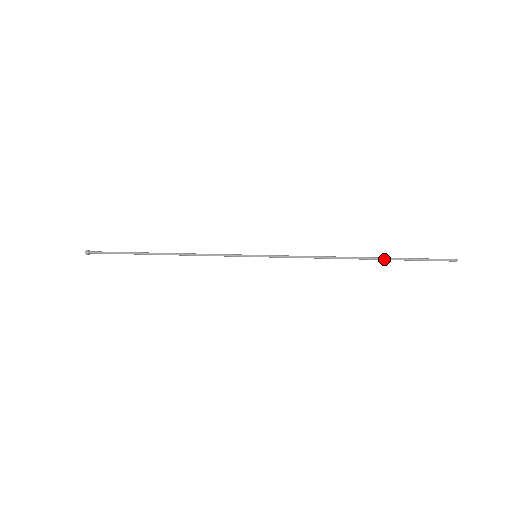
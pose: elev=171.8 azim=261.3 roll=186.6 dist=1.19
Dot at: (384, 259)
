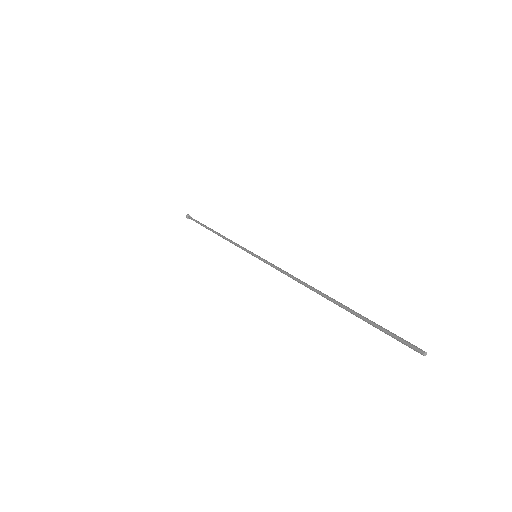
Dot at: (344, 306)
